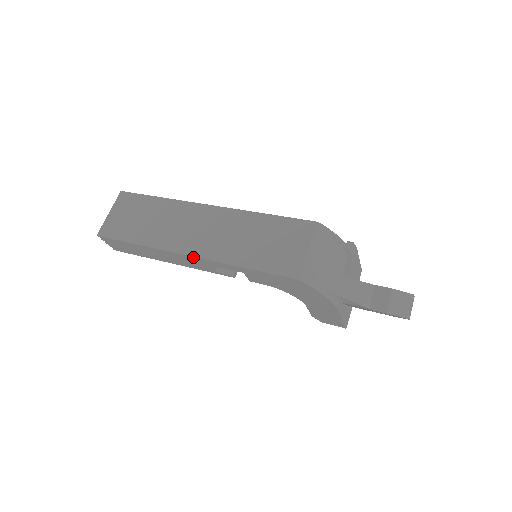
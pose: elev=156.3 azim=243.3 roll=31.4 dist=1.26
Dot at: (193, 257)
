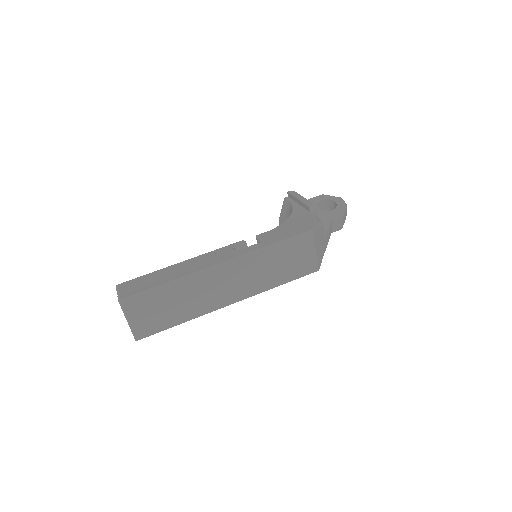
Dot at: occluded
